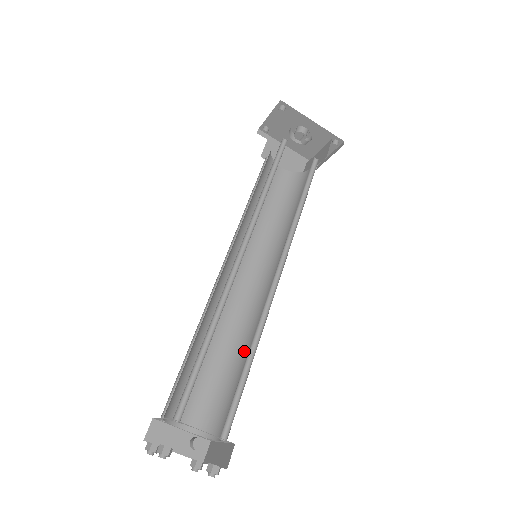
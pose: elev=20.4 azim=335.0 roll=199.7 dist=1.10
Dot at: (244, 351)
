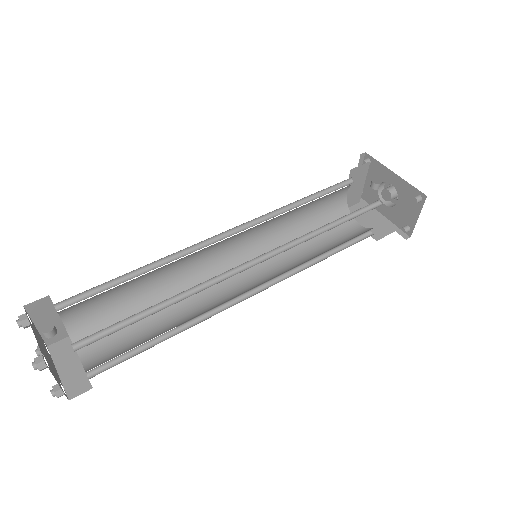
Dot at: occluded
